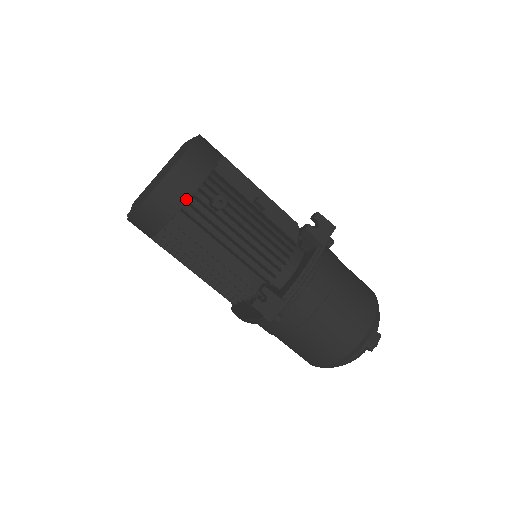
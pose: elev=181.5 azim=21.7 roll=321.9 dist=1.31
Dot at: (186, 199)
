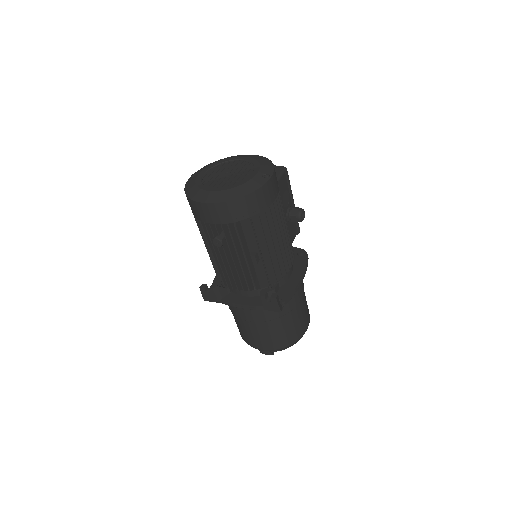
Dot at: (203, 221)
